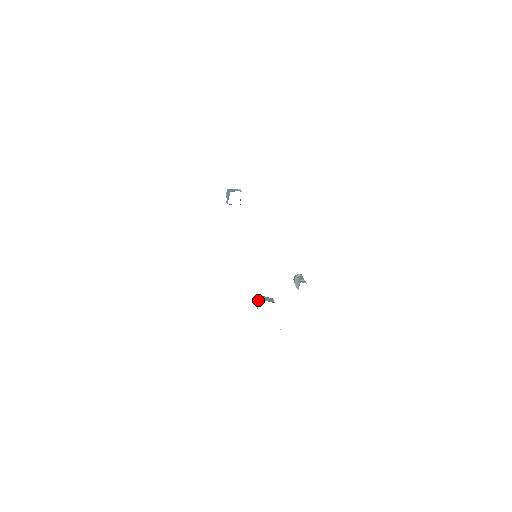
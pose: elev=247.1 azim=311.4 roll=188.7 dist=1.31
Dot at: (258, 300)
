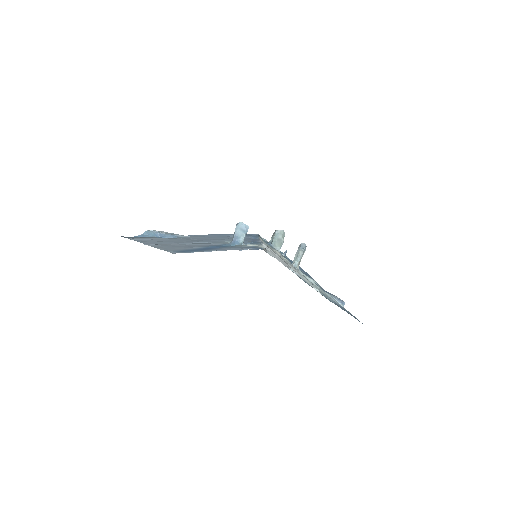
Dot at: (273, 236)
